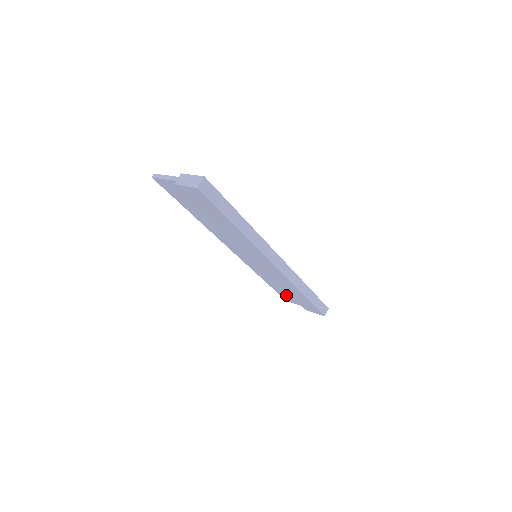
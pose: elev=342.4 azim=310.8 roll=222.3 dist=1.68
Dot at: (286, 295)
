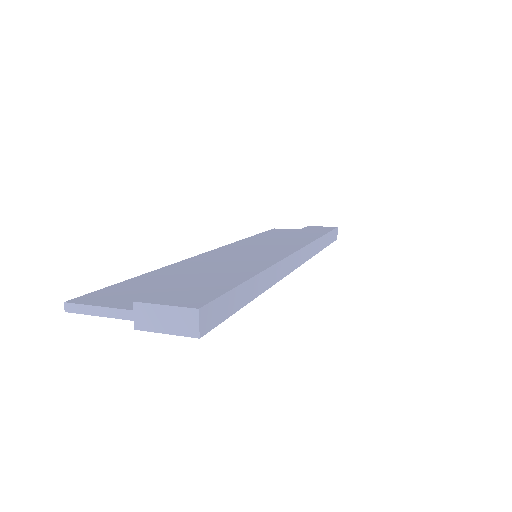
Dot at: occluded
